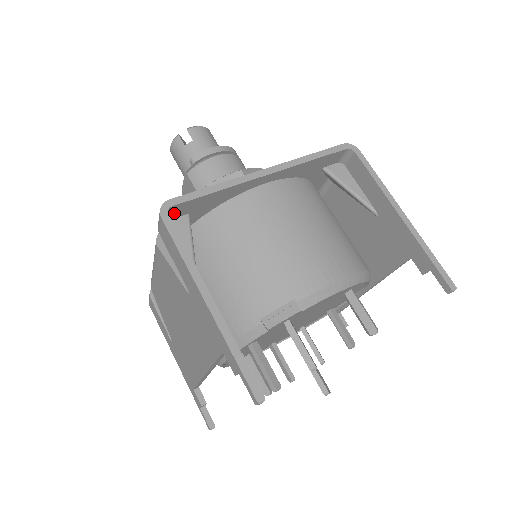
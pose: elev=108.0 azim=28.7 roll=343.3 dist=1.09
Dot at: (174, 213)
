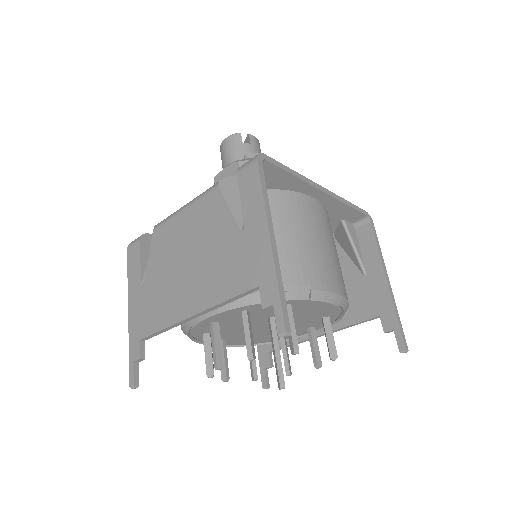
Dot at: occluded
